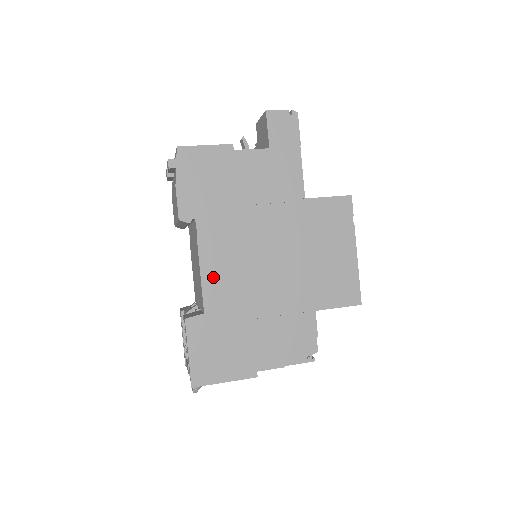
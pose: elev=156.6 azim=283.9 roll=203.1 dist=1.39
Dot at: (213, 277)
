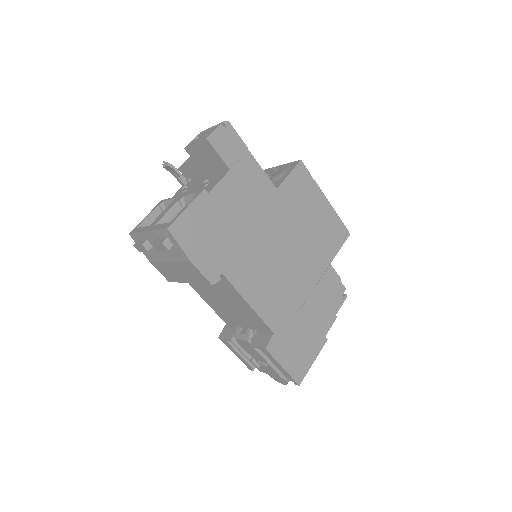
Dot at: (262, 303)
